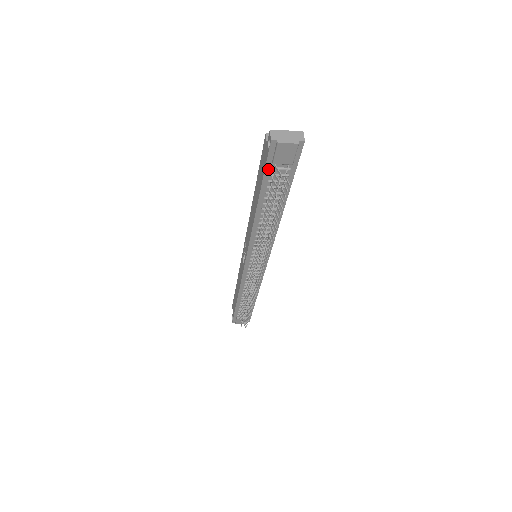
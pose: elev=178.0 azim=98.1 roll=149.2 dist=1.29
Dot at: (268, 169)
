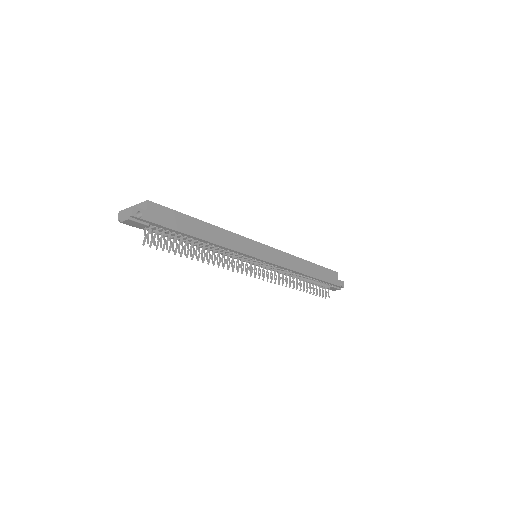
Dot at: (147, 229)
